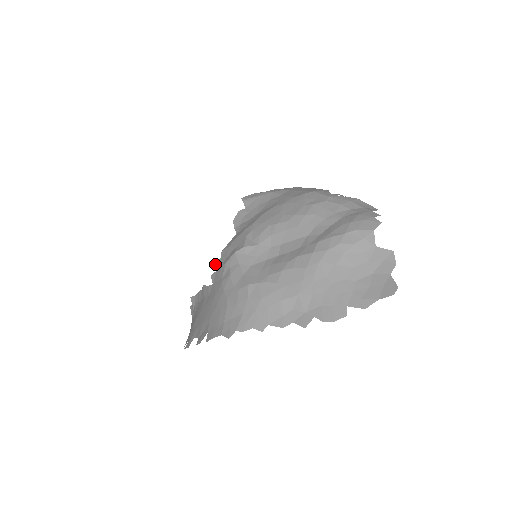
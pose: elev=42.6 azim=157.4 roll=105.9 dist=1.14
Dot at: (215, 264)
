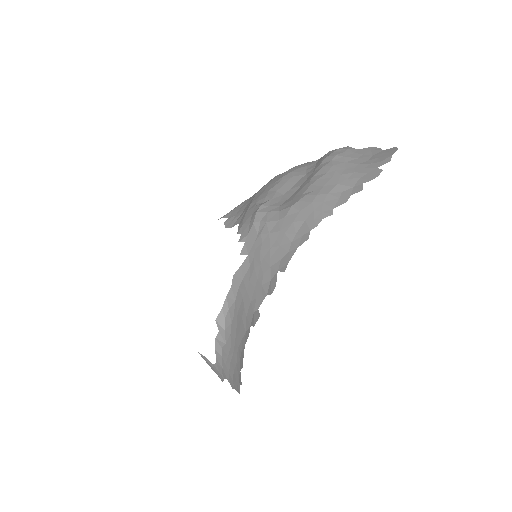
Dot at: occluded
